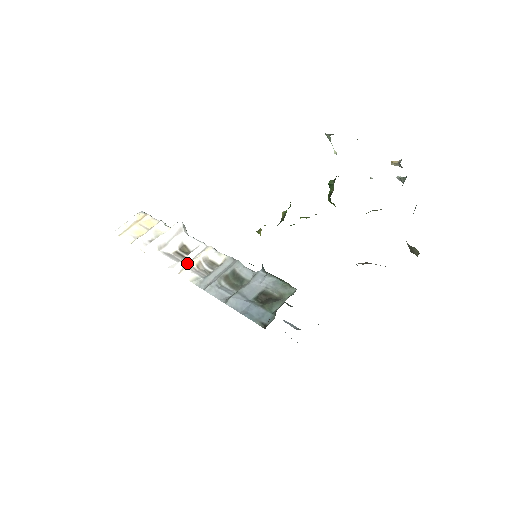
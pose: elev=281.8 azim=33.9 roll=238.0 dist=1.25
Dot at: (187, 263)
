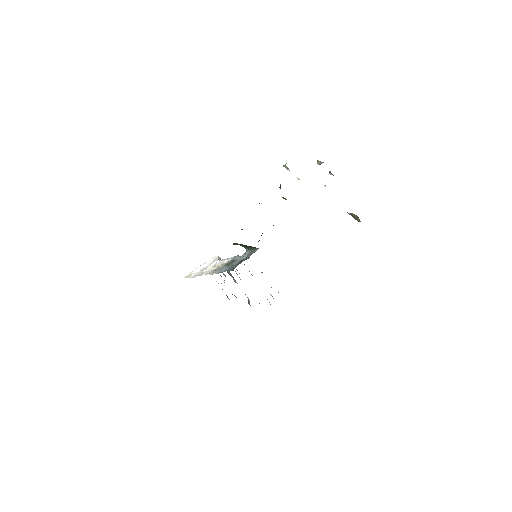
Dot at: (212, 269)
